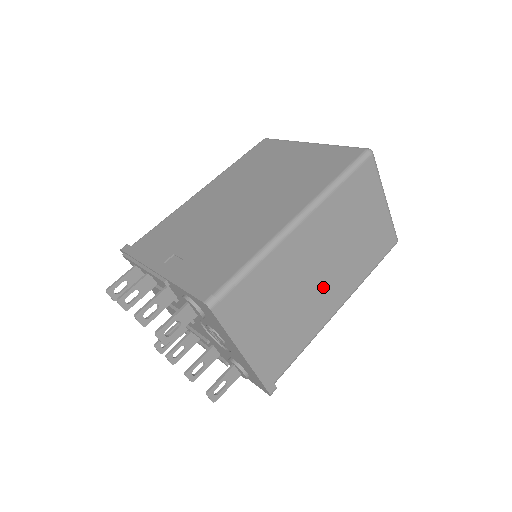
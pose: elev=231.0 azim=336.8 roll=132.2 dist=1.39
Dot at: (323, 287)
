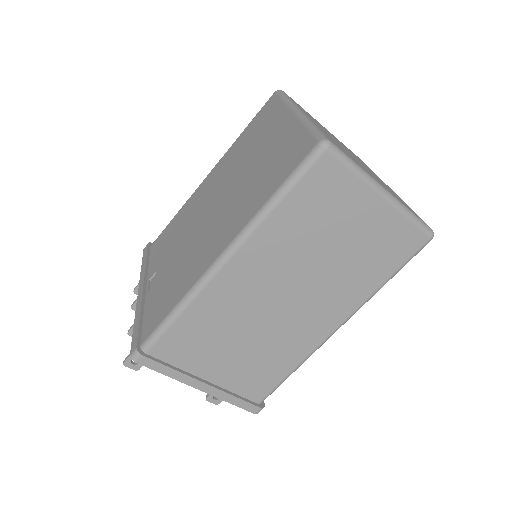
Dot at: (296, 315)
